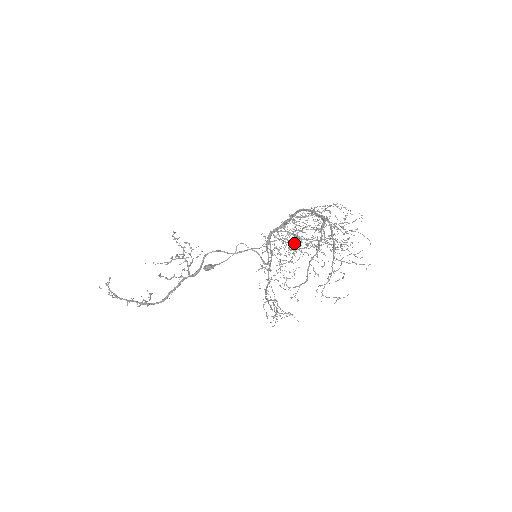
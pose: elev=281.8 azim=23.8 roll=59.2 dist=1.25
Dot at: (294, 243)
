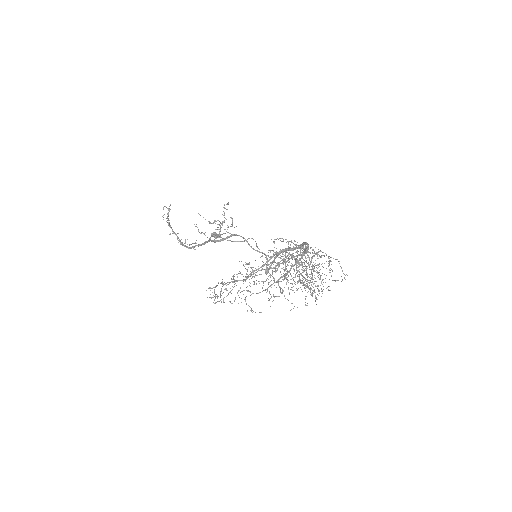
Dot at: (285, 266)
